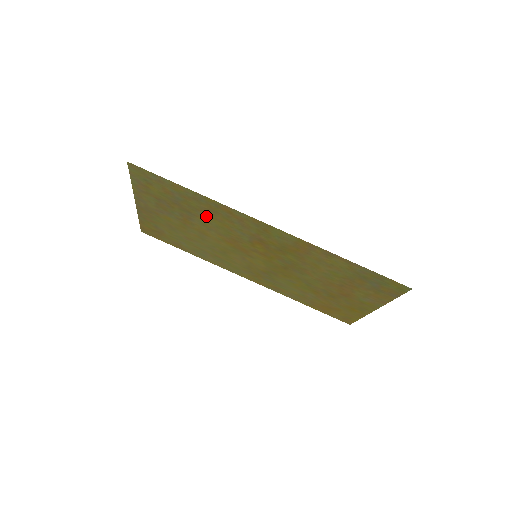
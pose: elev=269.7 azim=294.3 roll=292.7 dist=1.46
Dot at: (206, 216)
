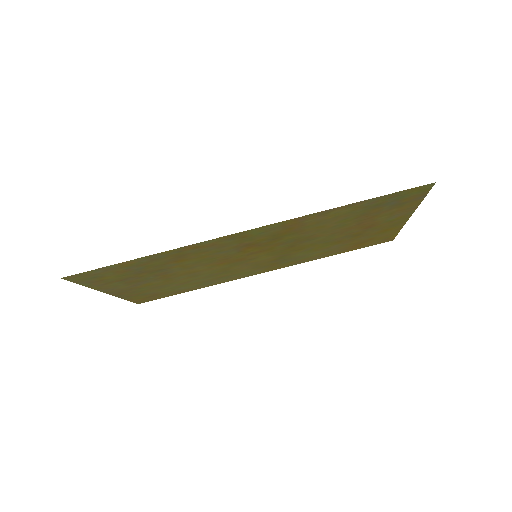
Dot at: (178, 263)
